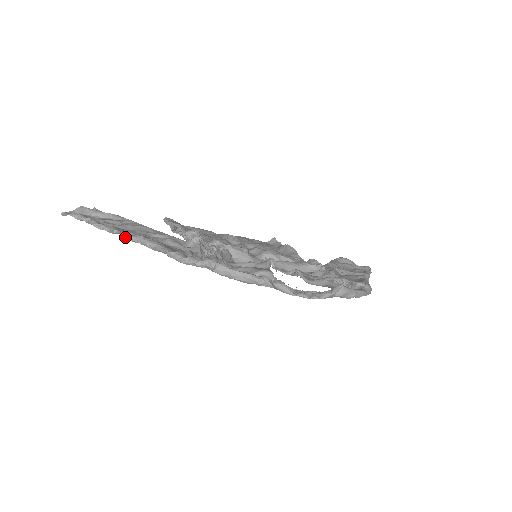
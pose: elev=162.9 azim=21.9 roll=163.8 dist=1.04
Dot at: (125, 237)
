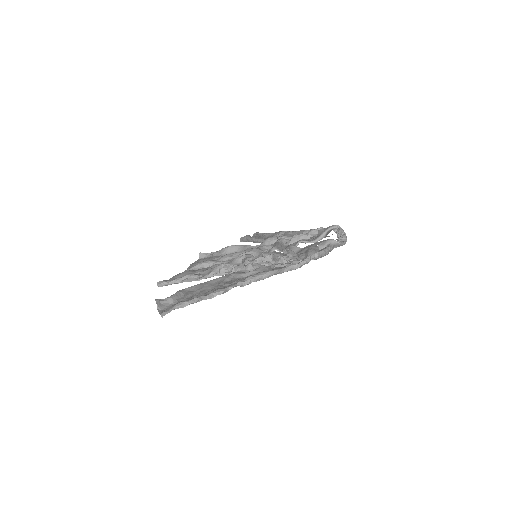
Dot at: (240, 286)
